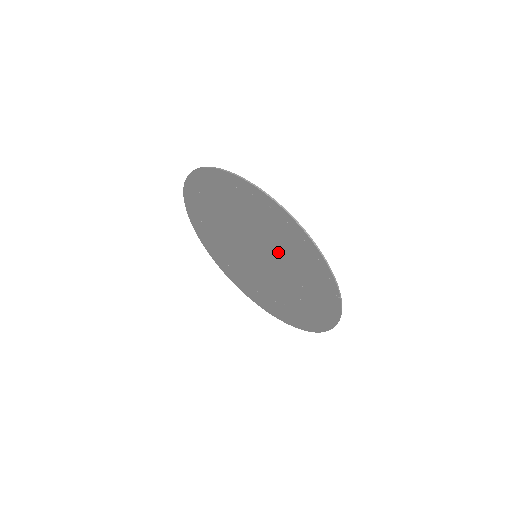
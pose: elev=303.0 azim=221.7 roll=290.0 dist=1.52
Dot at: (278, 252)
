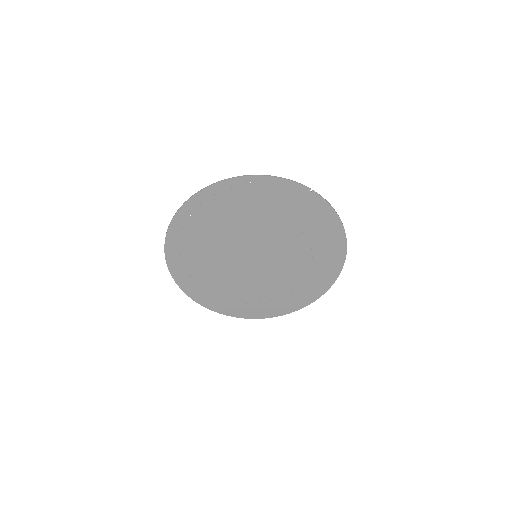
Dot at: (256, 224)
